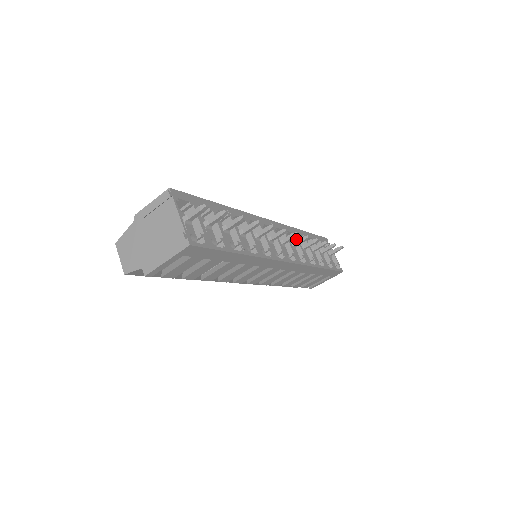
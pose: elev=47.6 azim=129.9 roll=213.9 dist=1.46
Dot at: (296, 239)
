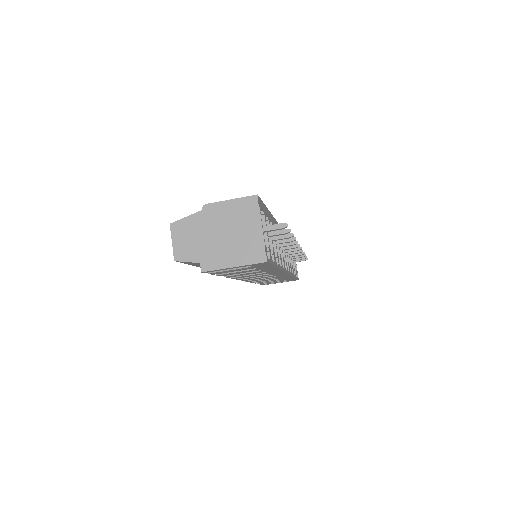
Dot at: occluded
